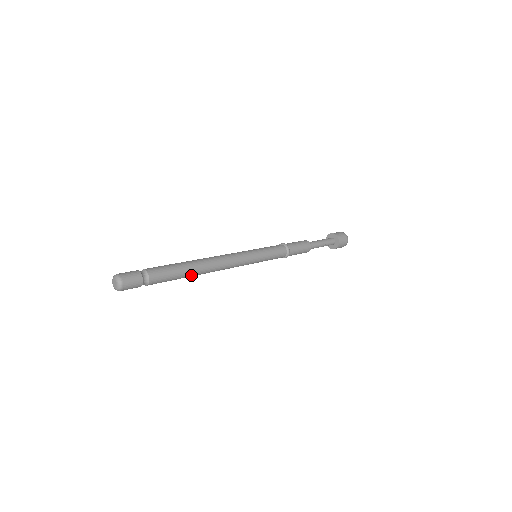
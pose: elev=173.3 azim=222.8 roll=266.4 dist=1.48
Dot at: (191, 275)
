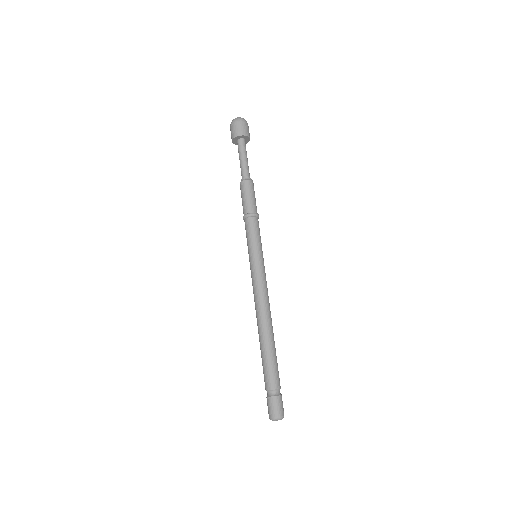
Dot at: occluded
